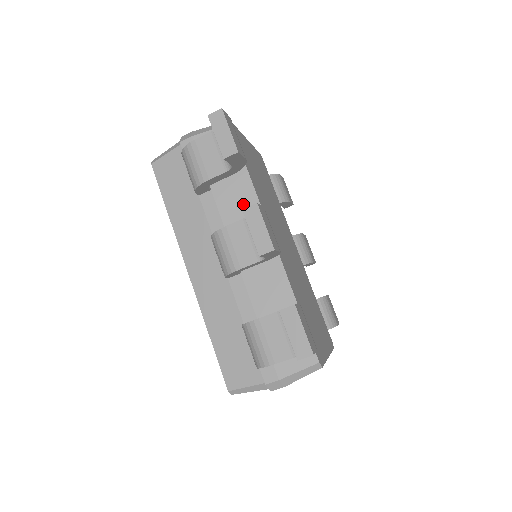
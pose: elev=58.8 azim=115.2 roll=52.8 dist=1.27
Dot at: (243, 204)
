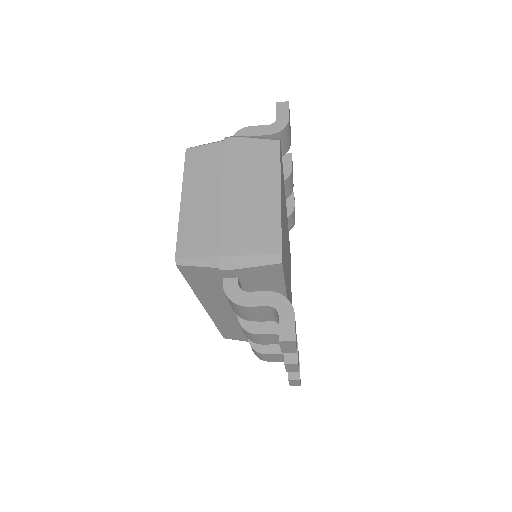
Dot at: occluded
